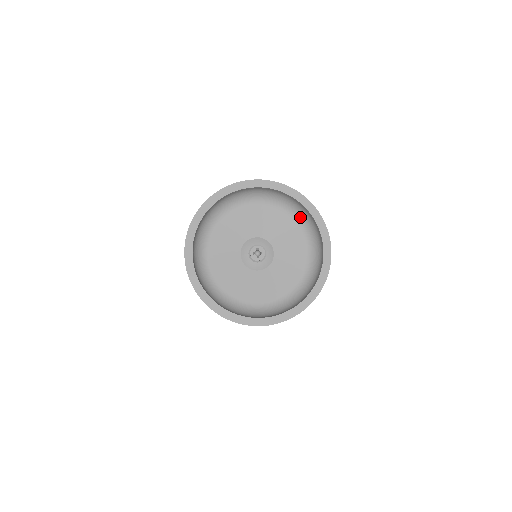
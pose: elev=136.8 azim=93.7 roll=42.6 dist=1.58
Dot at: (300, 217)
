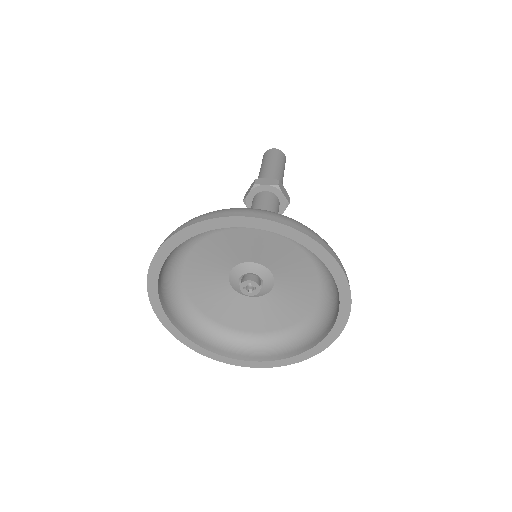
Dot at: occluded
